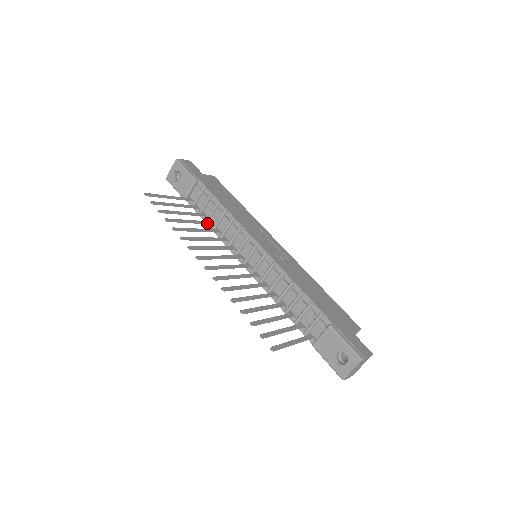
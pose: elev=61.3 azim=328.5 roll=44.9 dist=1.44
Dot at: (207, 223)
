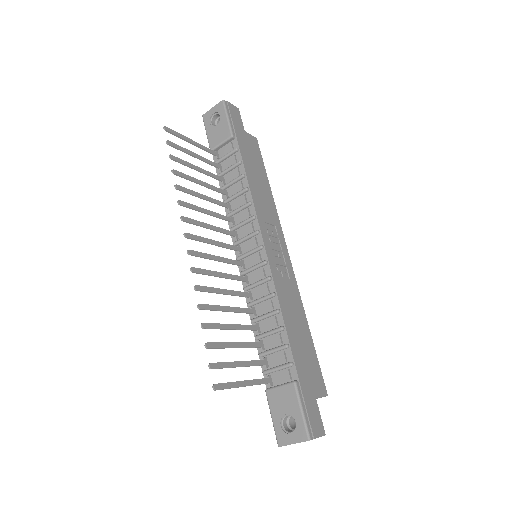
Dot at: (221, 192)
